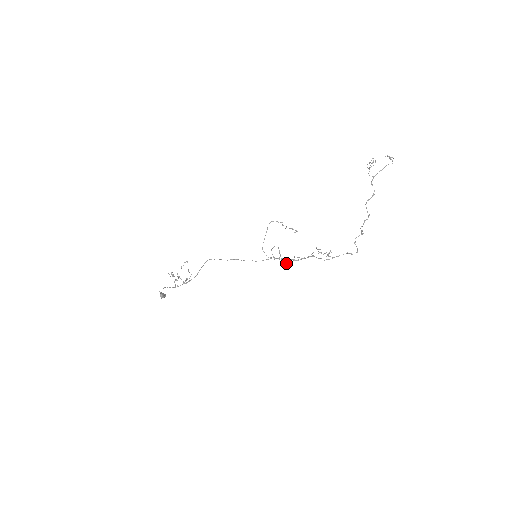
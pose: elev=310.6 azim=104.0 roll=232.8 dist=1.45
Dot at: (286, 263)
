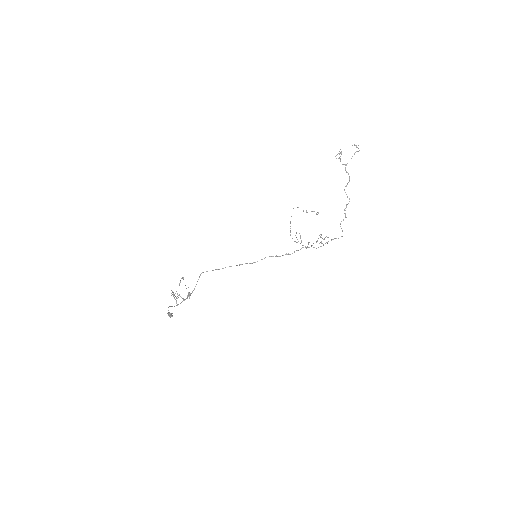
Dot at: (311, 245)
